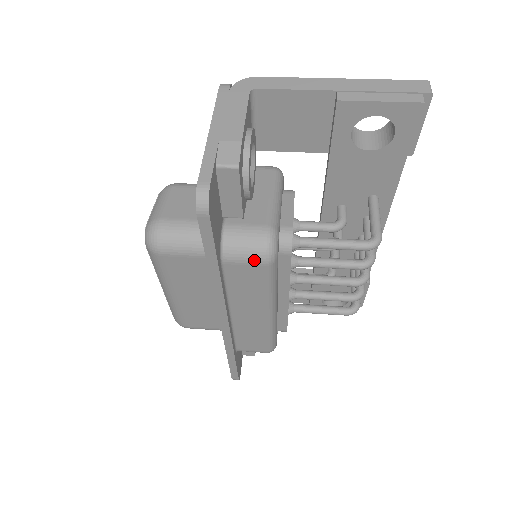
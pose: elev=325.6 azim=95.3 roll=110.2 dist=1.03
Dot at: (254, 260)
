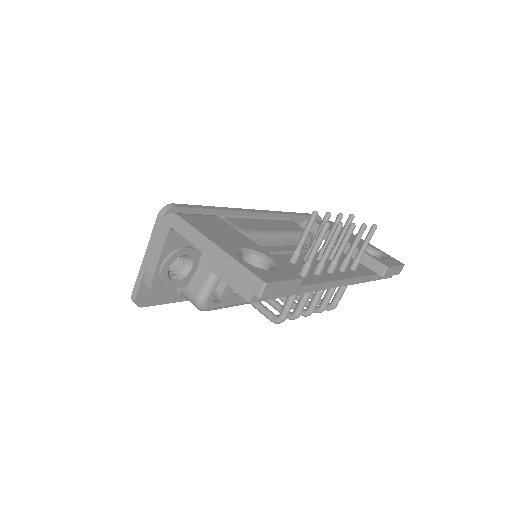
Dot at: occluded
